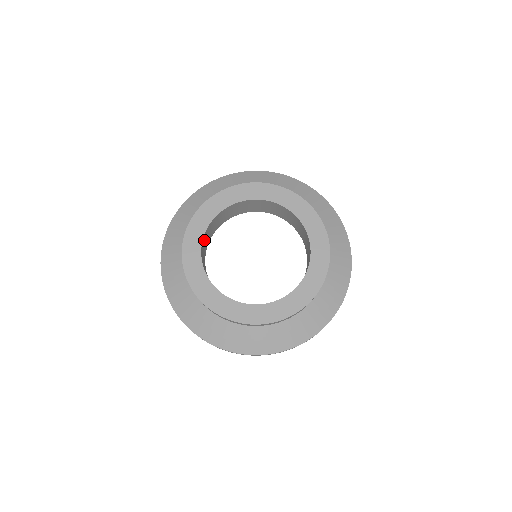
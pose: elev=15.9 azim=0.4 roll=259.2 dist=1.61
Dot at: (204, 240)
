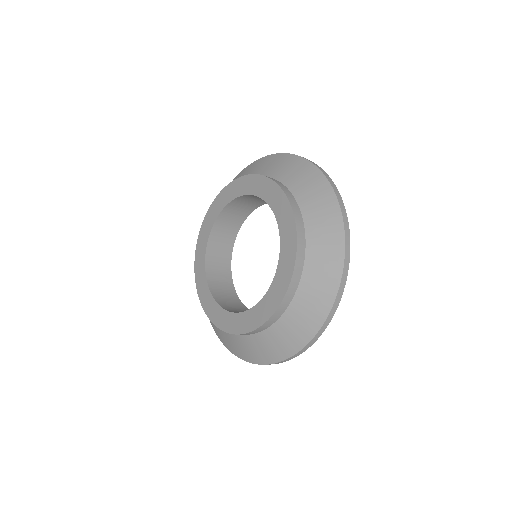
Dot at: (236, 205)
